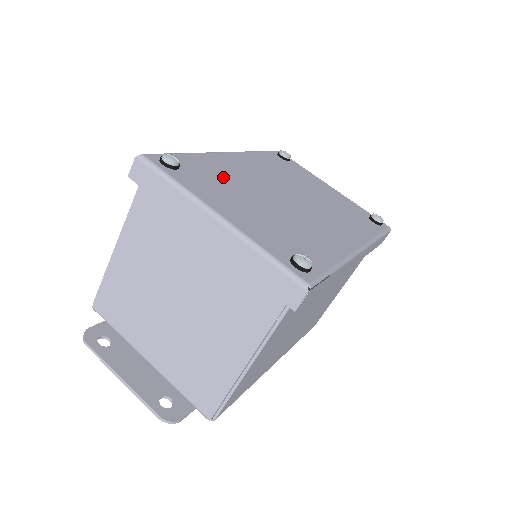
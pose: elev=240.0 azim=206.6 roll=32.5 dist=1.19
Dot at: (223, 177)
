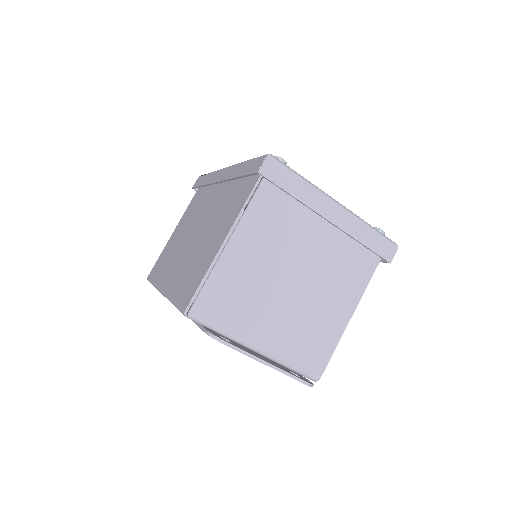
Dot at: occluded
